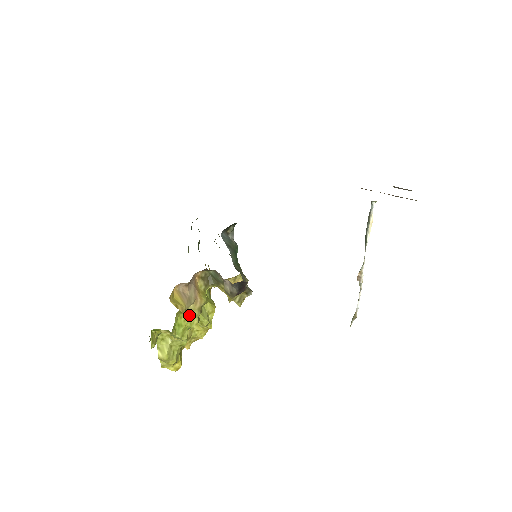
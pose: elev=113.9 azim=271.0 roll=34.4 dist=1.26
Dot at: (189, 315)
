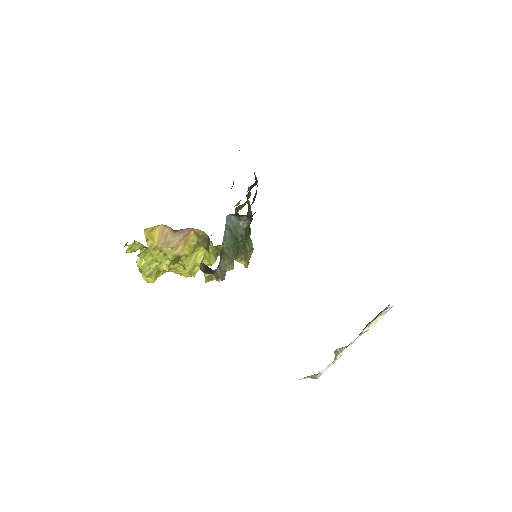
Dot at: (163, 254)
